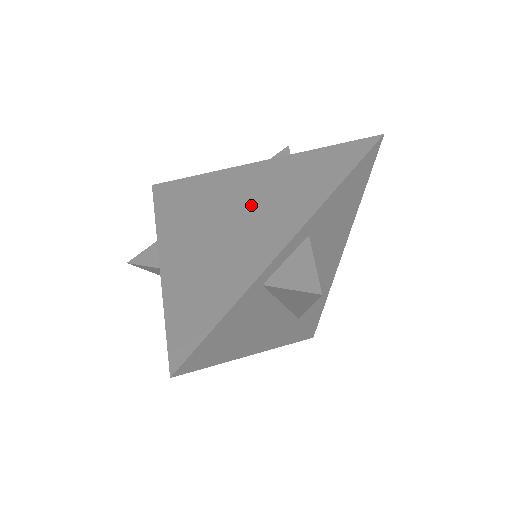
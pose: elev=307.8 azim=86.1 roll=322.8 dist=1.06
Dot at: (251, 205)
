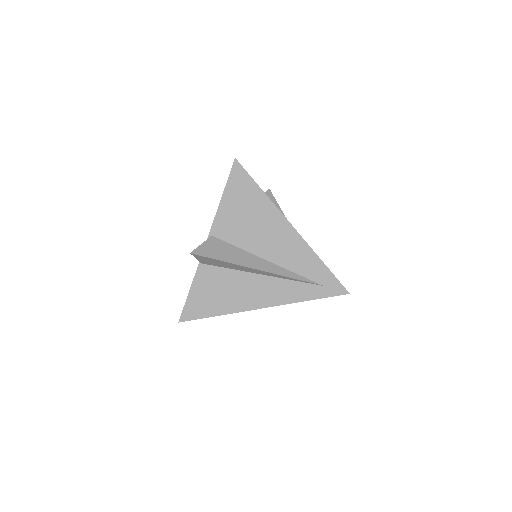
Dot at: occluded
